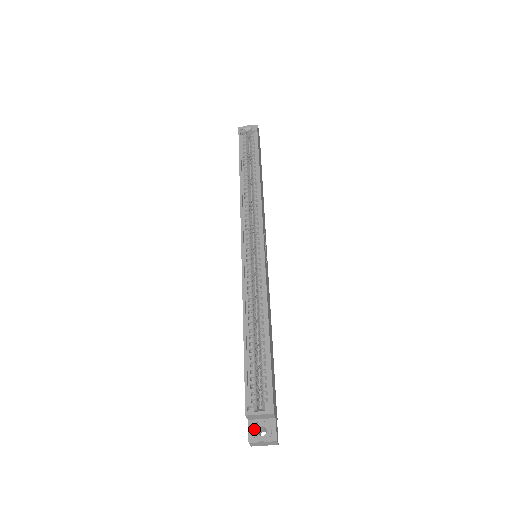
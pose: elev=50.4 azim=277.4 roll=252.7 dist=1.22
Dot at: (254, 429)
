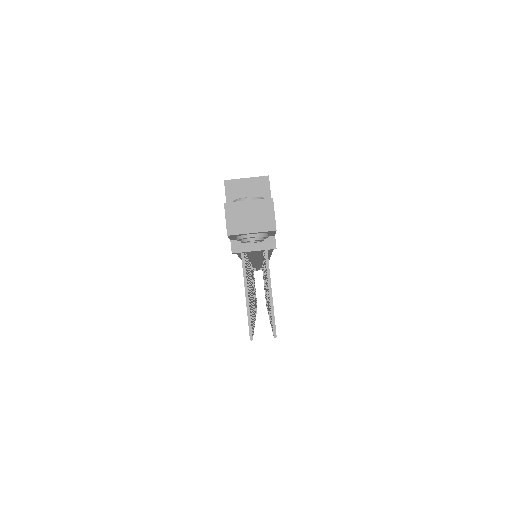
Dot at: occluded
